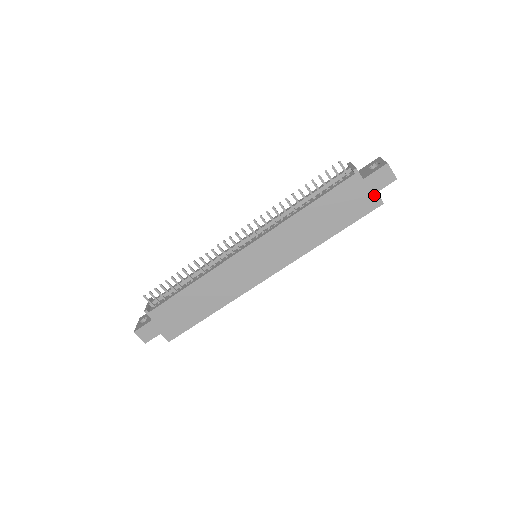
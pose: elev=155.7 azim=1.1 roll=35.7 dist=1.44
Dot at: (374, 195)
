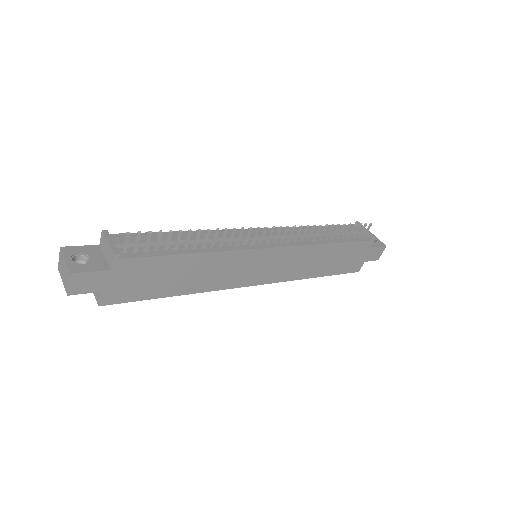
Dot at: (362, 262)
